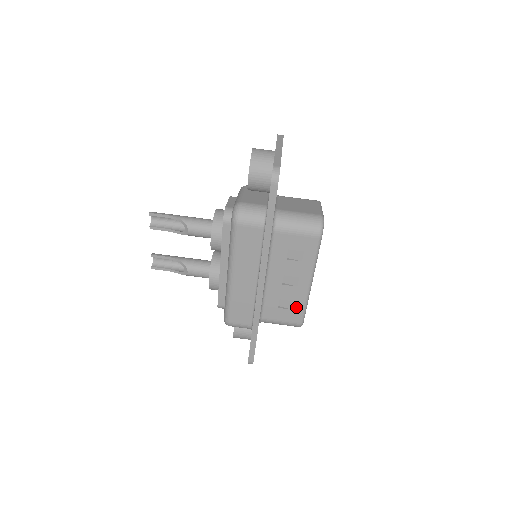
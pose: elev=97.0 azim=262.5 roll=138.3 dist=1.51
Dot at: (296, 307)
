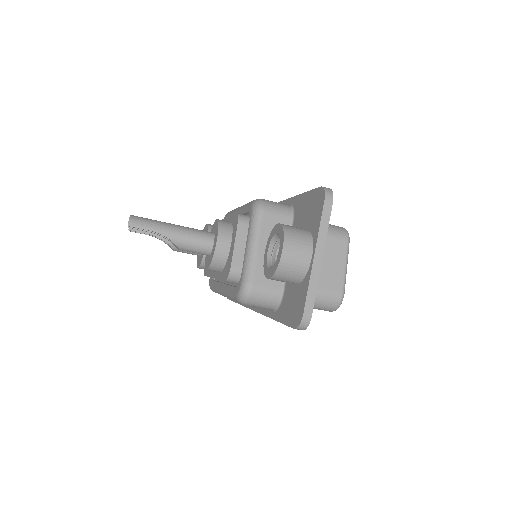
Dot at: occluded
